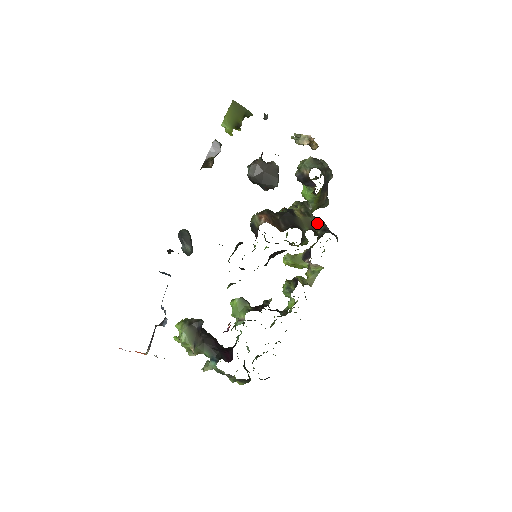
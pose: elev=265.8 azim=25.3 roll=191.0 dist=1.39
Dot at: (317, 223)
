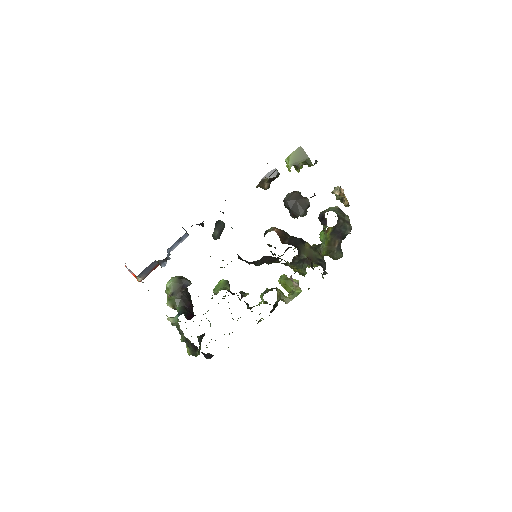
Dot at: (317, 258)
